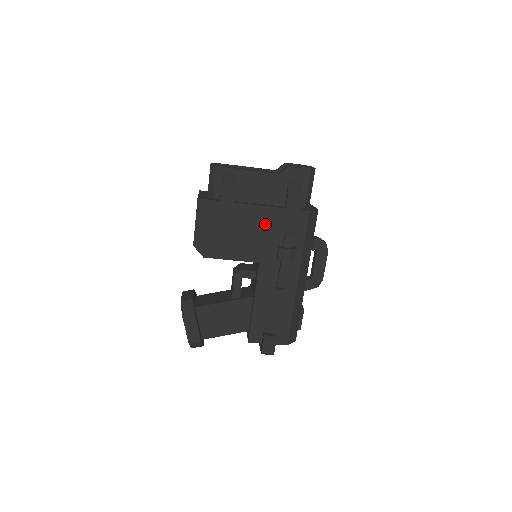
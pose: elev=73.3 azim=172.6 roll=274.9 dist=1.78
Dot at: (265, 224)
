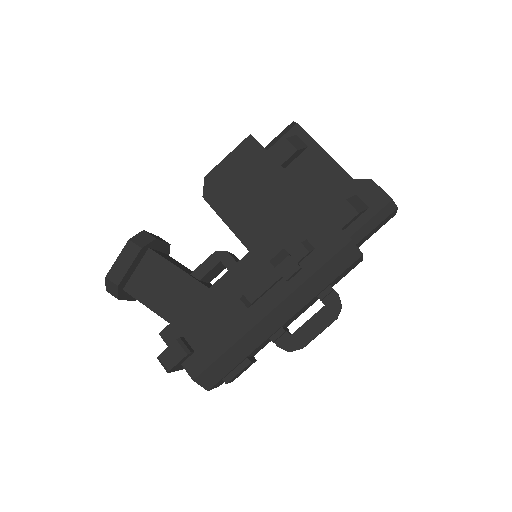
Dot at: (292, 214)
